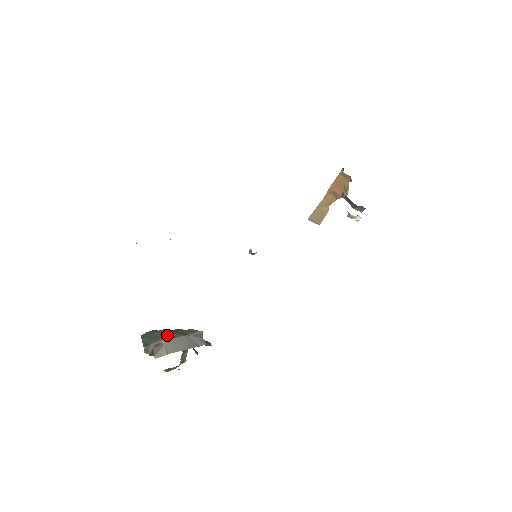
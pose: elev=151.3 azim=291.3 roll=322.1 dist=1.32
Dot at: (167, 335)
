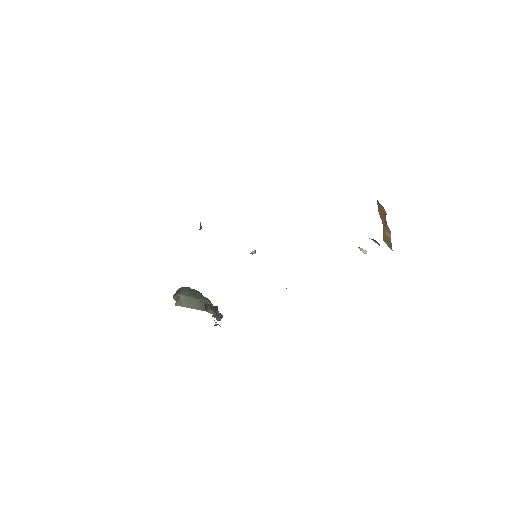
Dot at: (187, 293)
